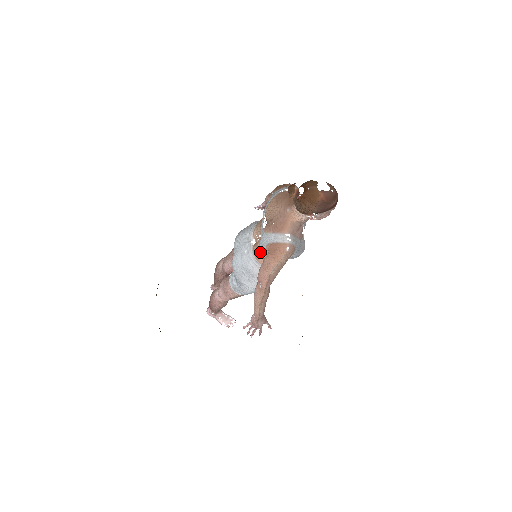
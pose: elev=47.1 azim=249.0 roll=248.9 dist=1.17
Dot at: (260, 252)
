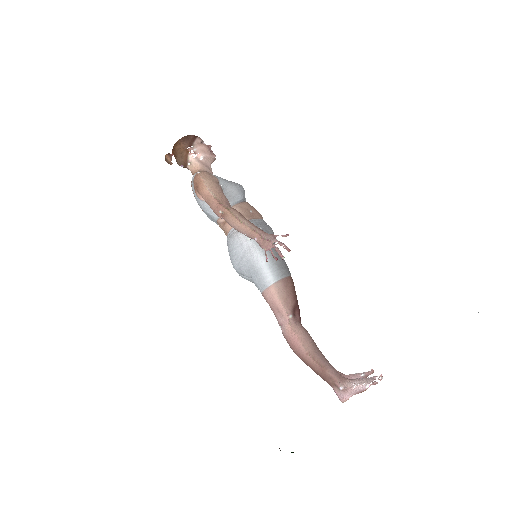
Dot at: (219, 221)
